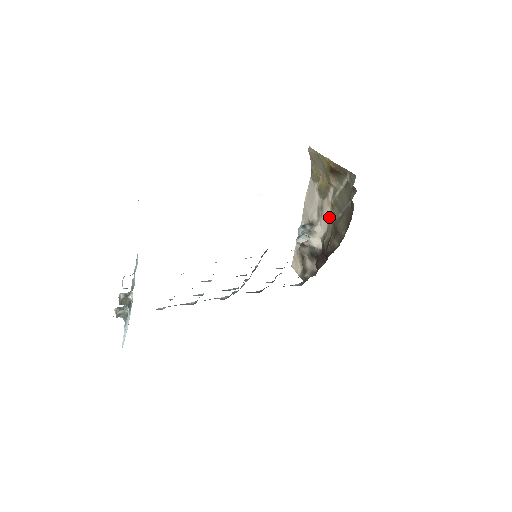
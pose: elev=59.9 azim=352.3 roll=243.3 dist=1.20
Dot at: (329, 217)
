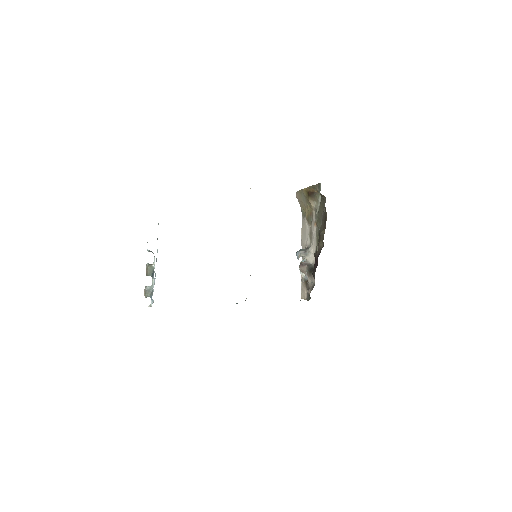
Dot at: (316, 234)
